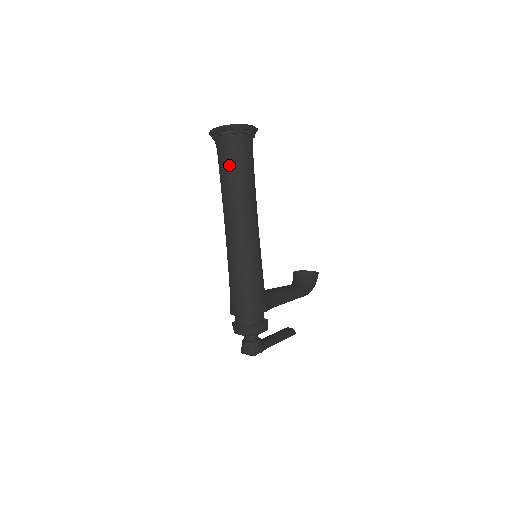
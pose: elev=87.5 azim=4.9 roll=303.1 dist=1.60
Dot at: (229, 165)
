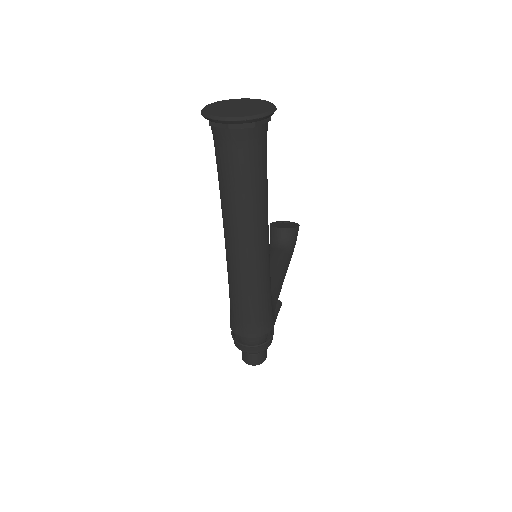
Dot at: (239, 171)
